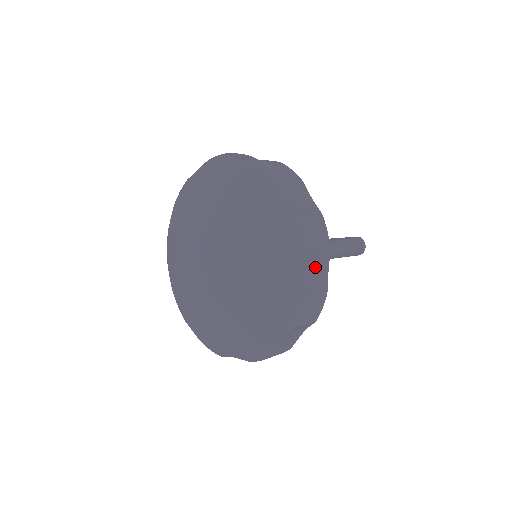
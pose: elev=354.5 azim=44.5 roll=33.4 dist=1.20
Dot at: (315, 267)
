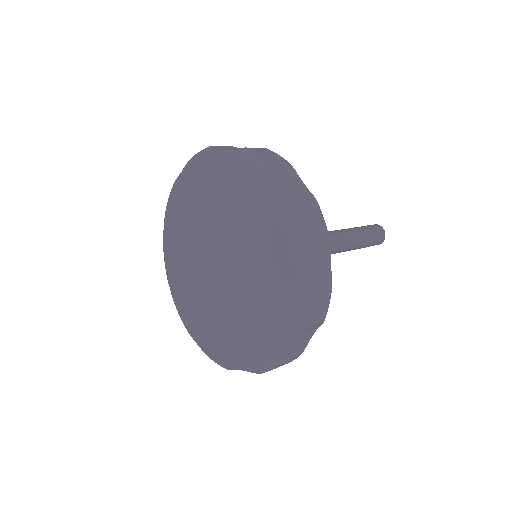
Dot at: (284, 181)
